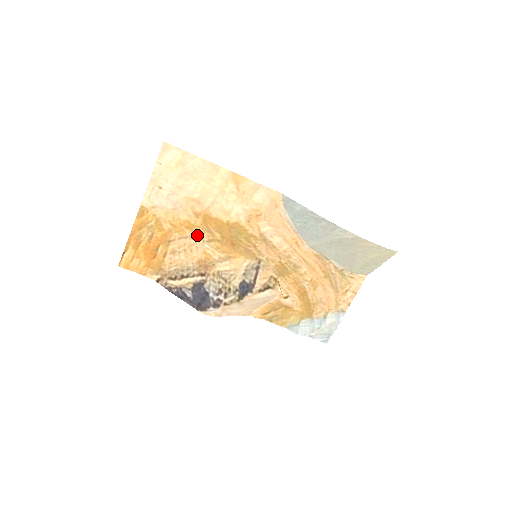
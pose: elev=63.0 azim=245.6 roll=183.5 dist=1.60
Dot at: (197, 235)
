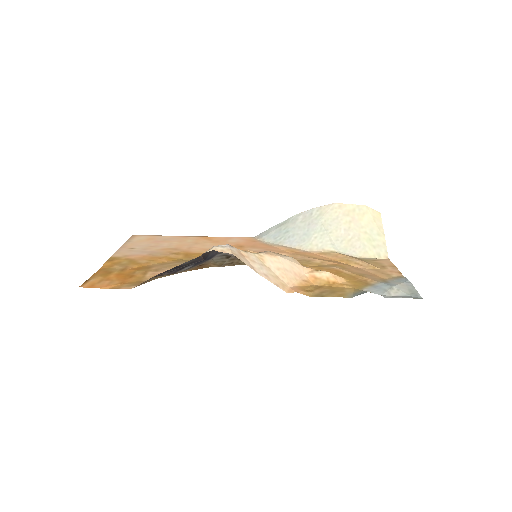
Dot at: (181, 261)
